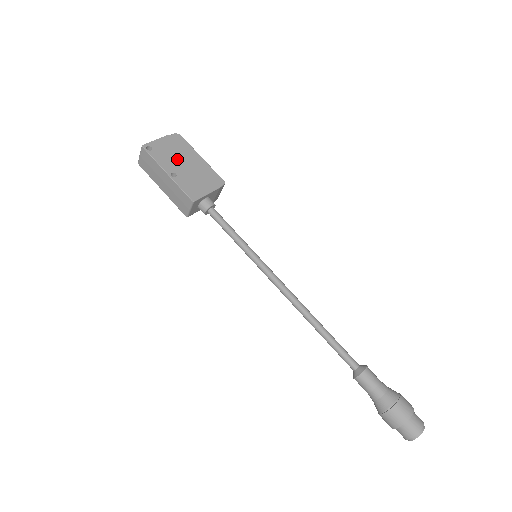
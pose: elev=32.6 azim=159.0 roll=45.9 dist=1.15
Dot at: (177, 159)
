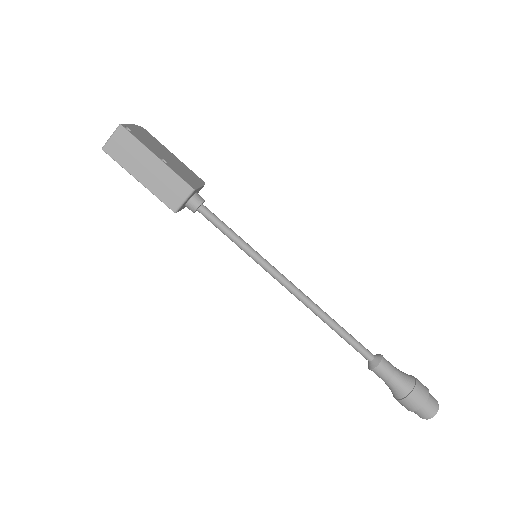
Dot at: (157, 148)
